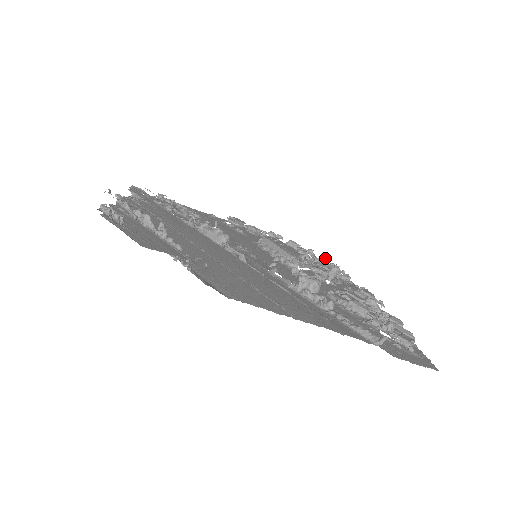
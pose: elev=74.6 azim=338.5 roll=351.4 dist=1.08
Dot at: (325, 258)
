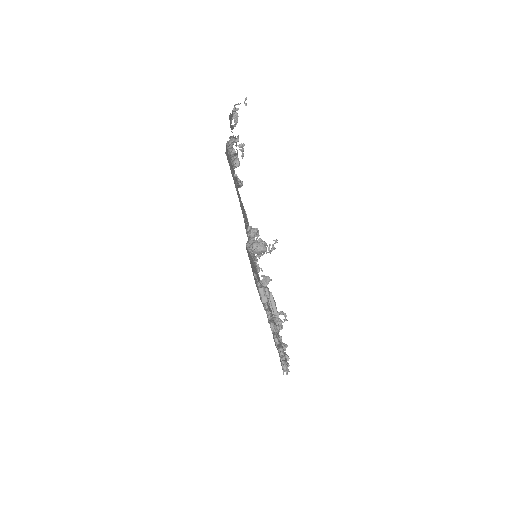
Dot at: occluded
